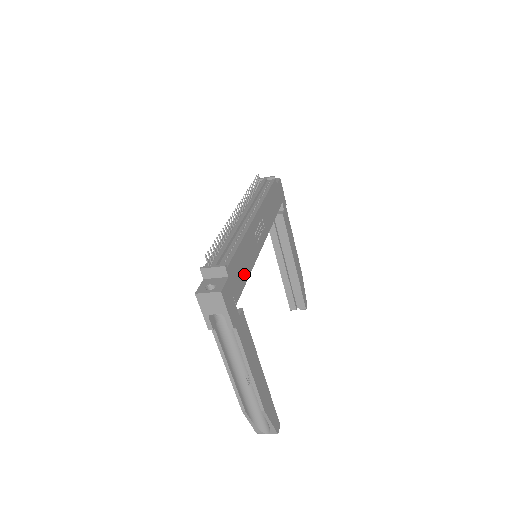
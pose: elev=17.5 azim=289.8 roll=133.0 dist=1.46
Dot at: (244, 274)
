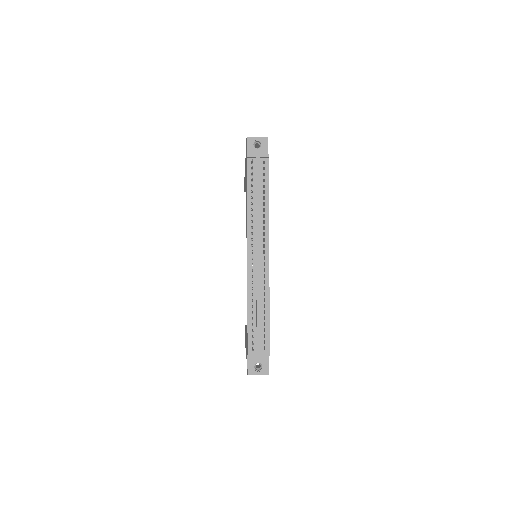
Dot at: occluded
